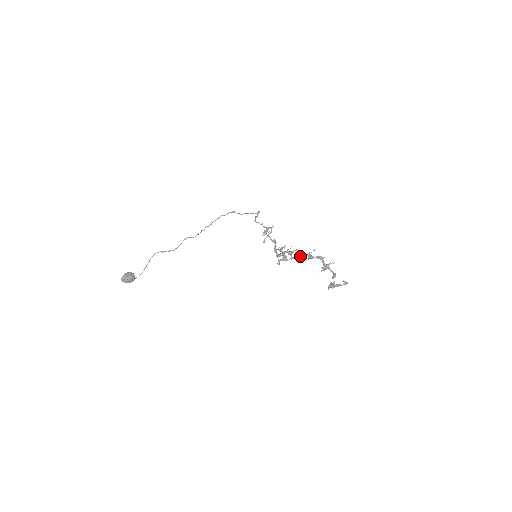
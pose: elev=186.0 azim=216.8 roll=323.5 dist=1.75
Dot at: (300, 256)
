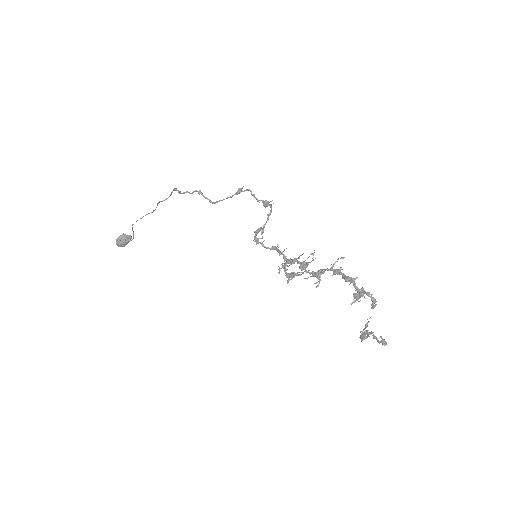
Dot at: occluded
